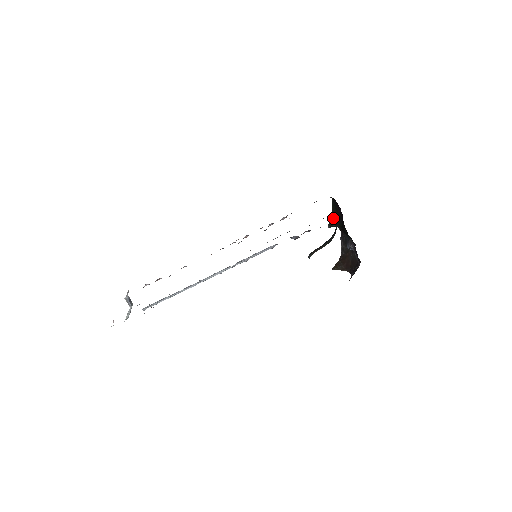
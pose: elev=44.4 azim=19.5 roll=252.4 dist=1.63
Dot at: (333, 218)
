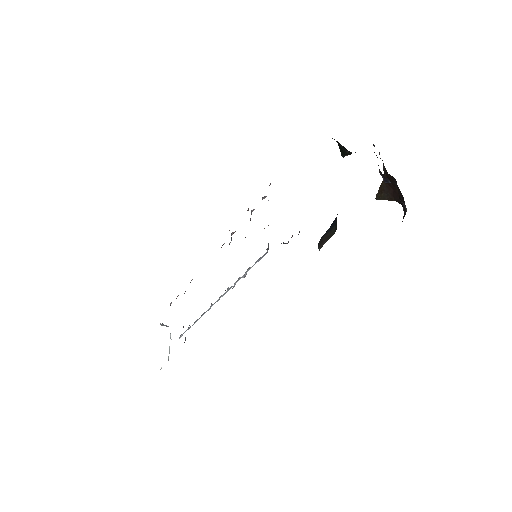
Dot at: (341, 147)
